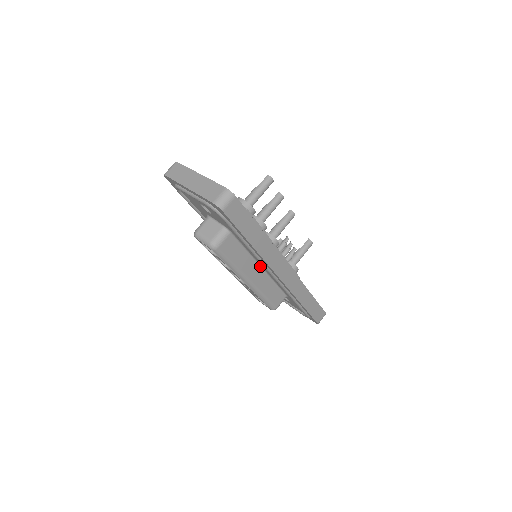
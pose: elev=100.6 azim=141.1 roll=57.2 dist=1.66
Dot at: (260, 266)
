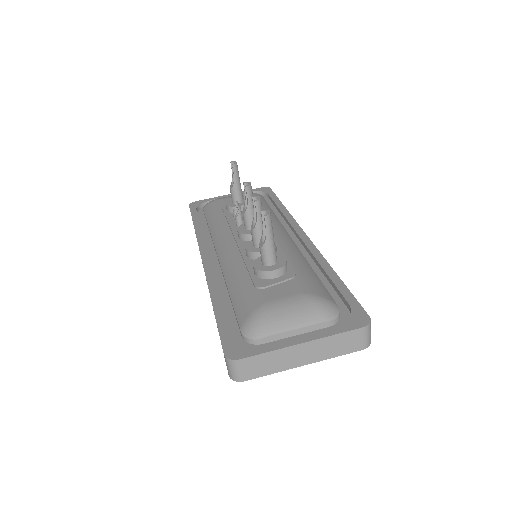
Dot at: occluded
